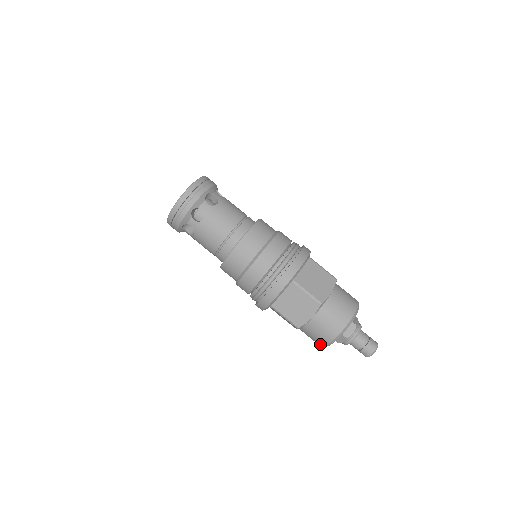
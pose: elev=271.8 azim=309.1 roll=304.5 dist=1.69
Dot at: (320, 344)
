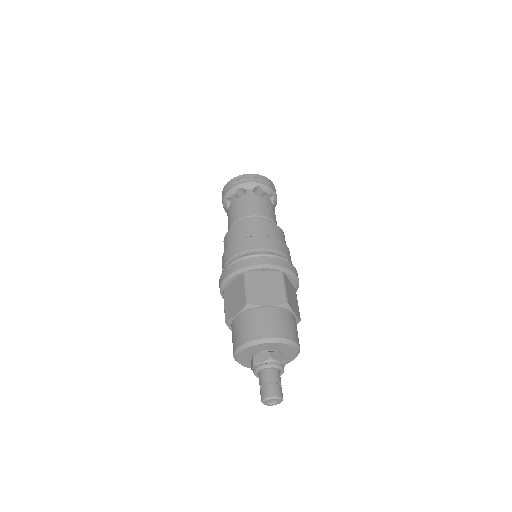
Dot at: (245, 338)
